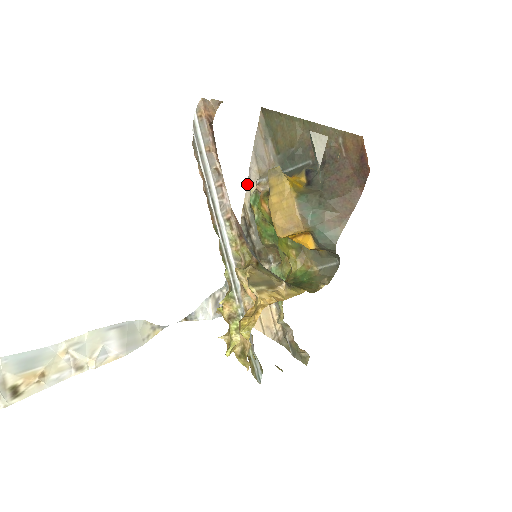
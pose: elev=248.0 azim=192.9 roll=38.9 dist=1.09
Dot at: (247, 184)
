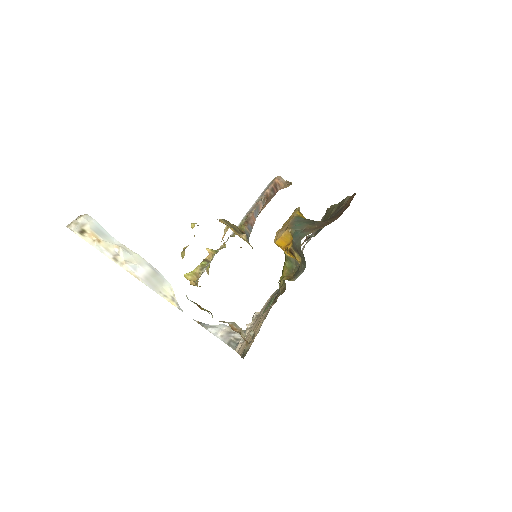
Dot at: occluded
